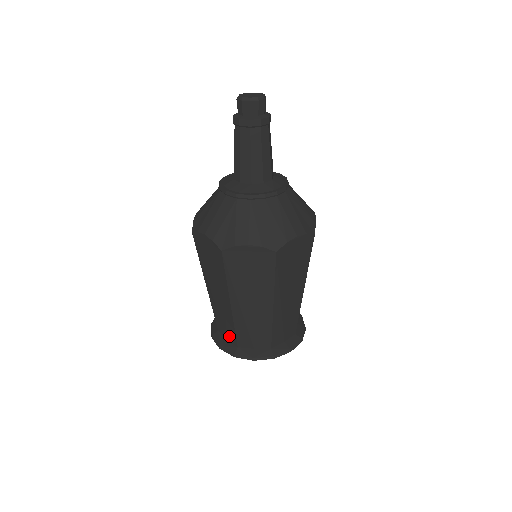
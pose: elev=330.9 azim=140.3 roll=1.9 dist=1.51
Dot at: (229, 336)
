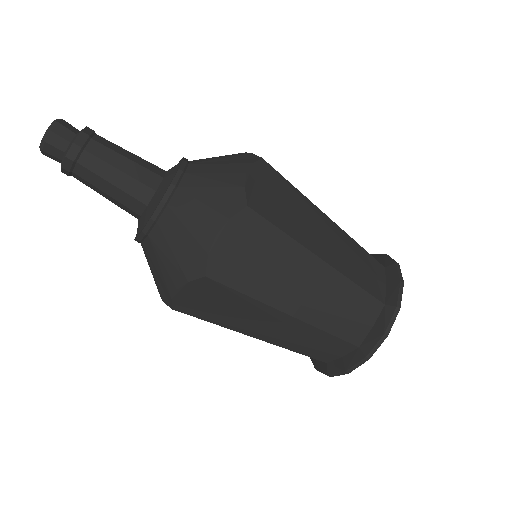
Dot at: occluded
